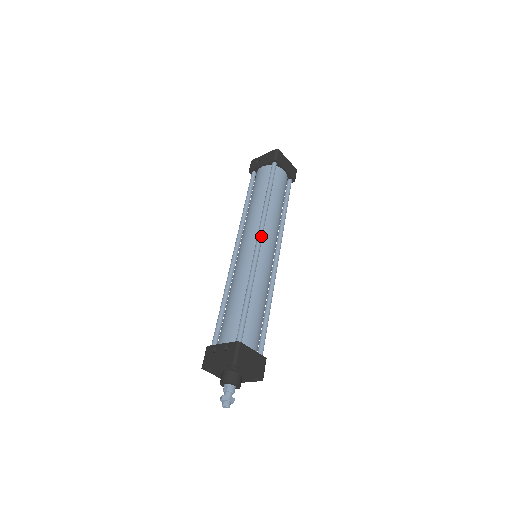
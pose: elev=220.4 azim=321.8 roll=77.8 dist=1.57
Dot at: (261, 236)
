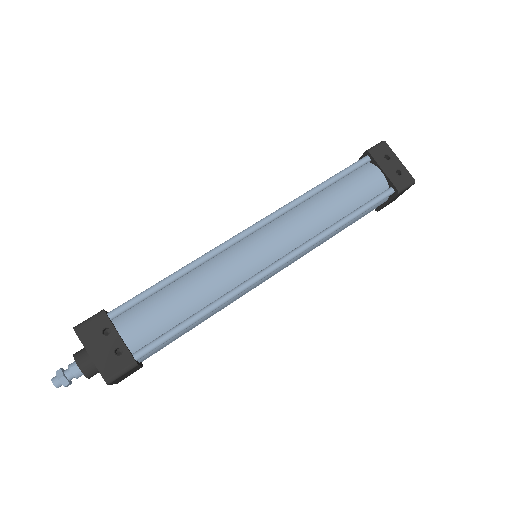
Dot at: (285, 263)
